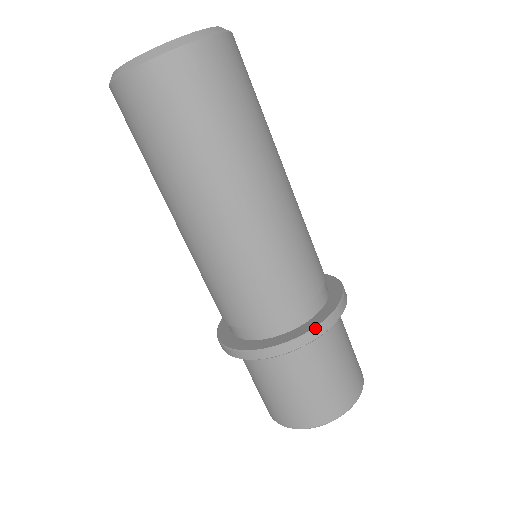
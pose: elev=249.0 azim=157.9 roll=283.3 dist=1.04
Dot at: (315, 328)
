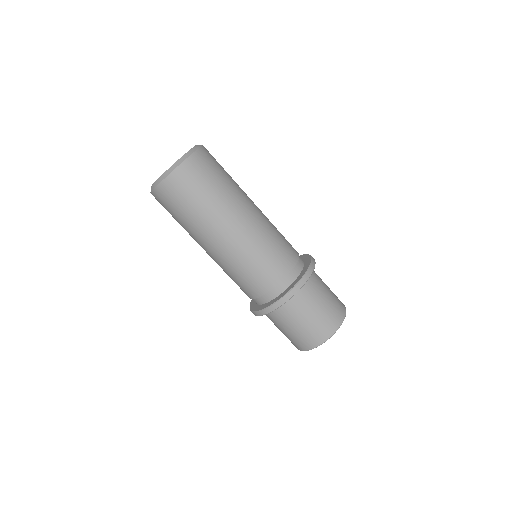
Dot at: (278, 301)
